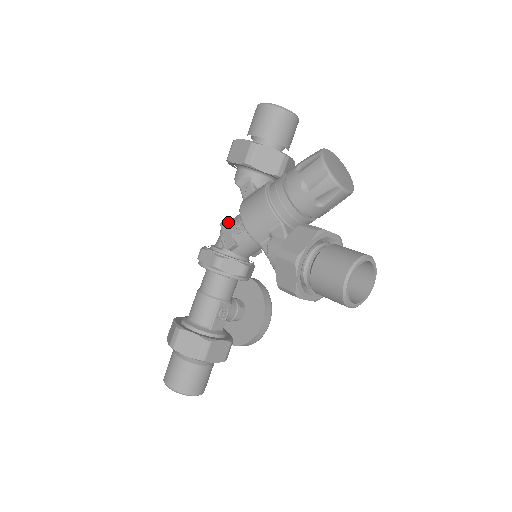
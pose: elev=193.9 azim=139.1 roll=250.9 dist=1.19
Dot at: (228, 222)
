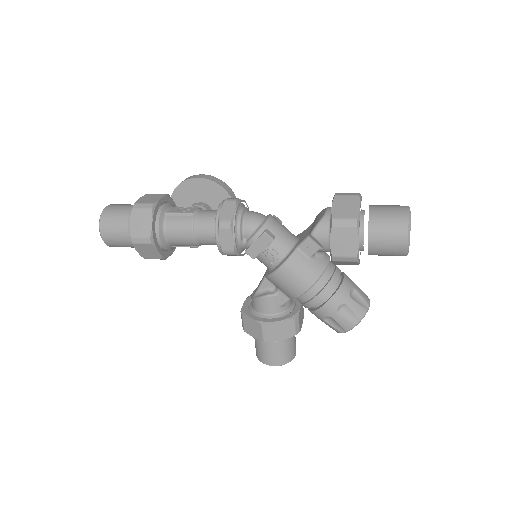
Dot at: (270, 243)
